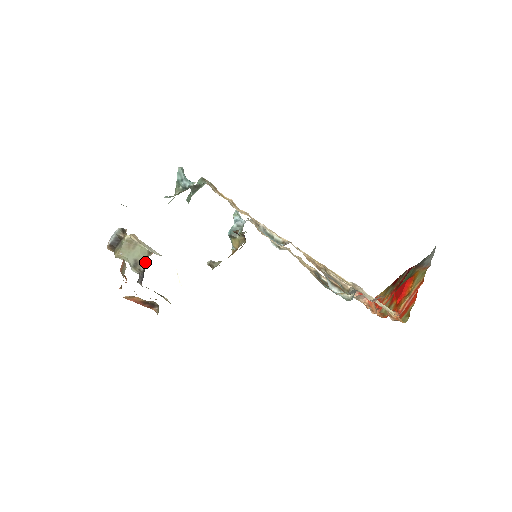
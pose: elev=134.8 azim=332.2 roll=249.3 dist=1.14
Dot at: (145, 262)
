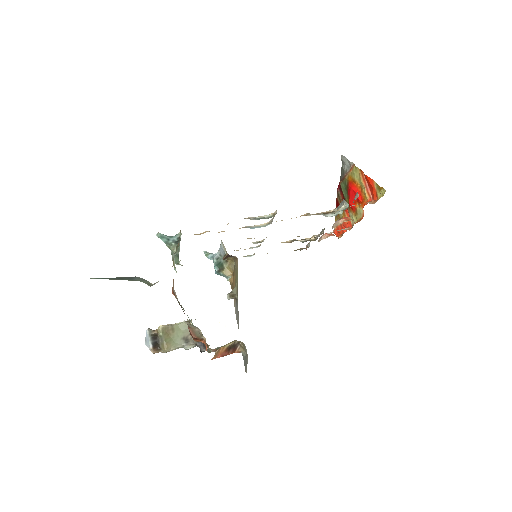
Dot at: occluded
